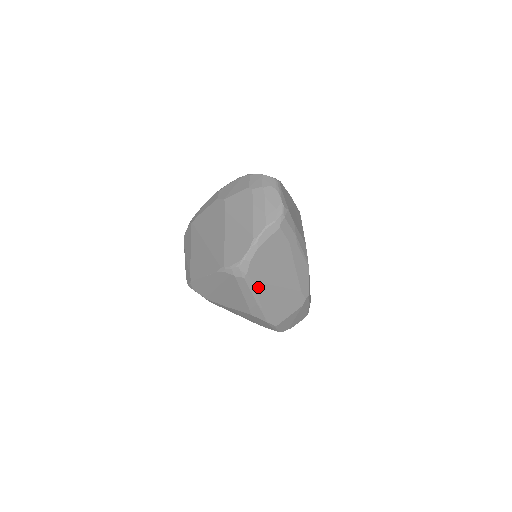
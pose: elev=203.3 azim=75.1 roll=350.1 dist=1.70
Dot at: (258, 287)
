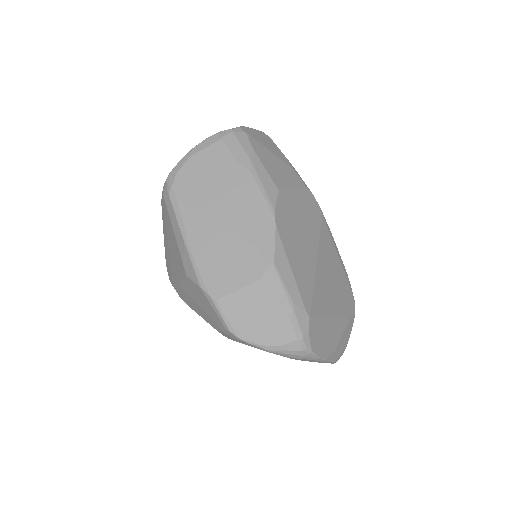
Dot at: (186, 213)
